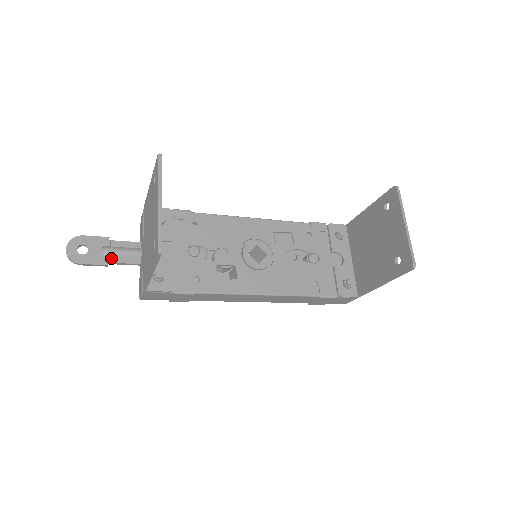
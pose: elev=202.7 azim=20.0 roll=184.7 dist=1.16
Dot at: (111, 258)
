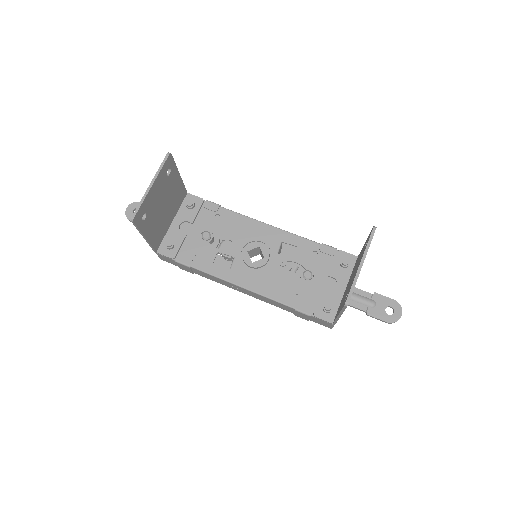
Dot at: occluded
